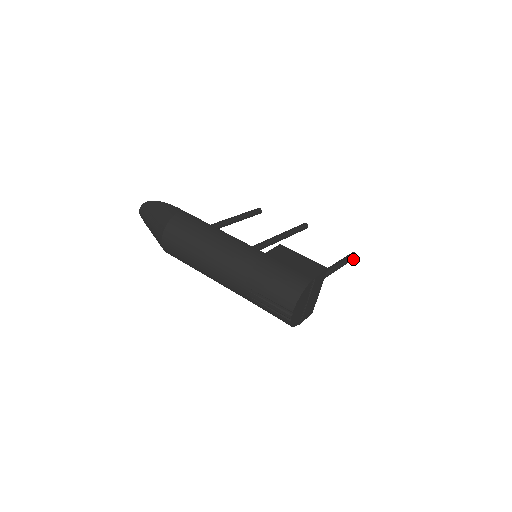
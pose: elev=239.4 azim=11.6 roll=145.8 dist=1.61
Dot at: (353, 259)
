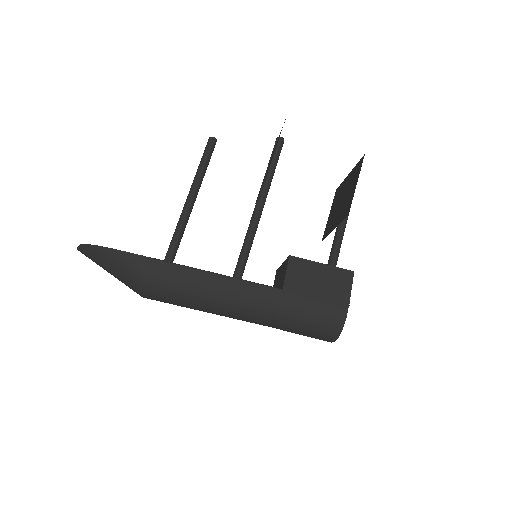
Dot at: occluded
